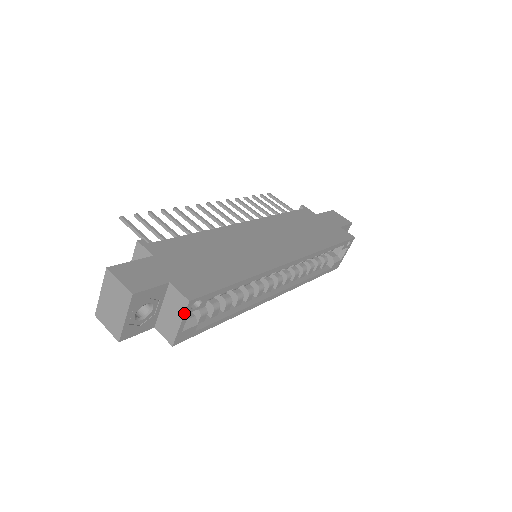
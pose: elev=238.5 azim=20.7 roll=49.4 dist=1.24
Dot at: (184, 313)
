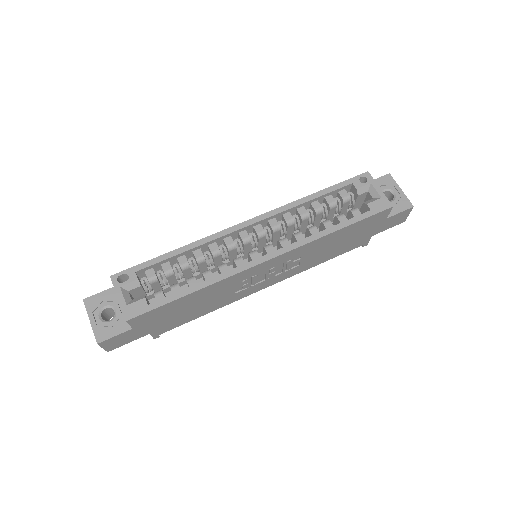
Dot at: (114, 288)
